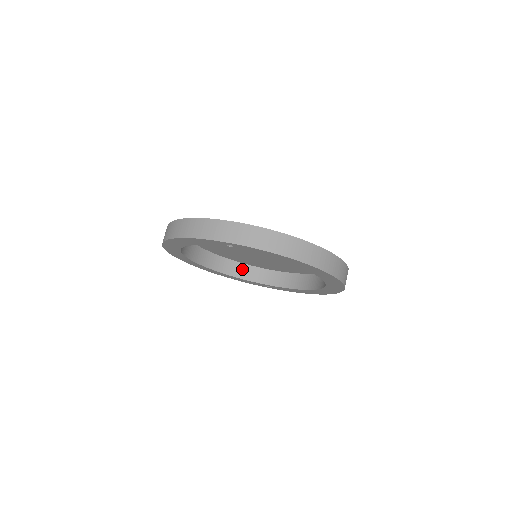
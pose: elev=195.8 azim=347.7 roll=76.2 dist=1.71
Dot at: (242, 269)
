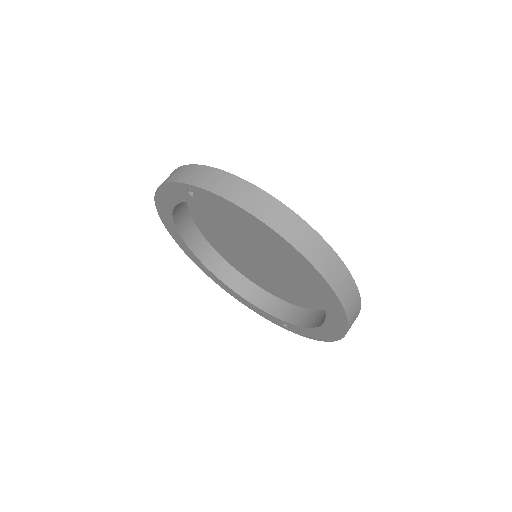
Dot at: (261, 296)
